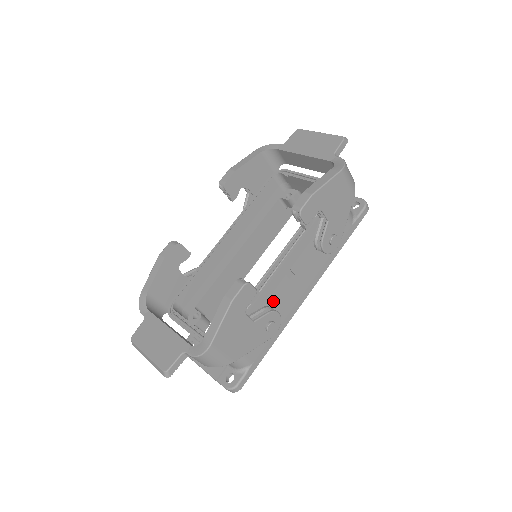
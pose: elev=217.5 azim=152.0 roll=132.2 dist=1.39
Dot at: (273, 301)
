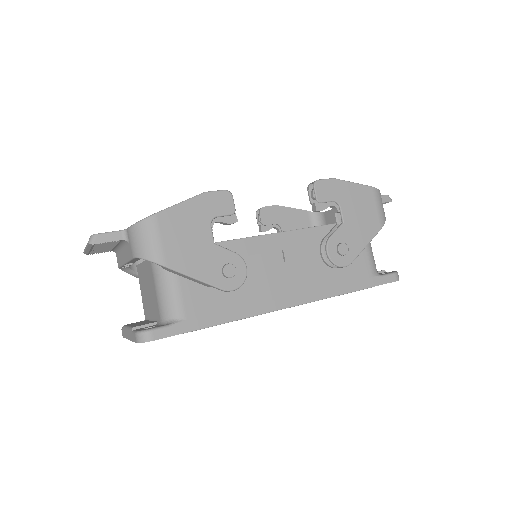
Dot at: (248, 266)
